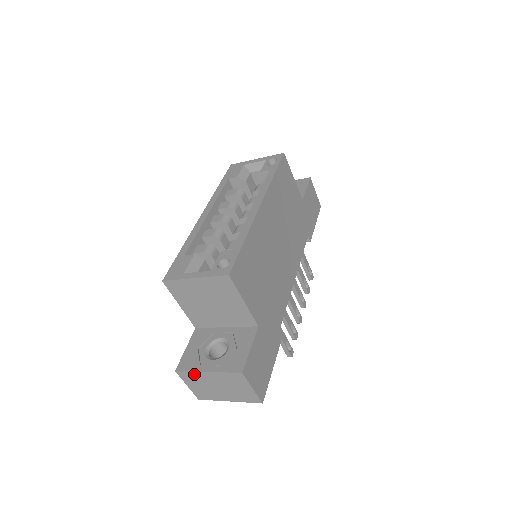
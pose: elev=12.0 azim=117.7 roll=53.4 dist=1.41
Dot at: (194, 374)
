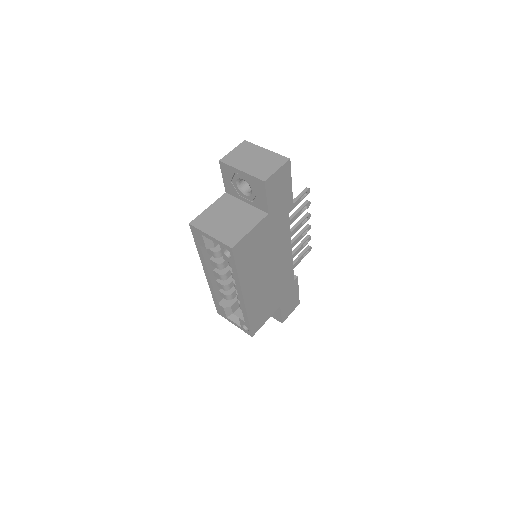
Dot at: occluded
